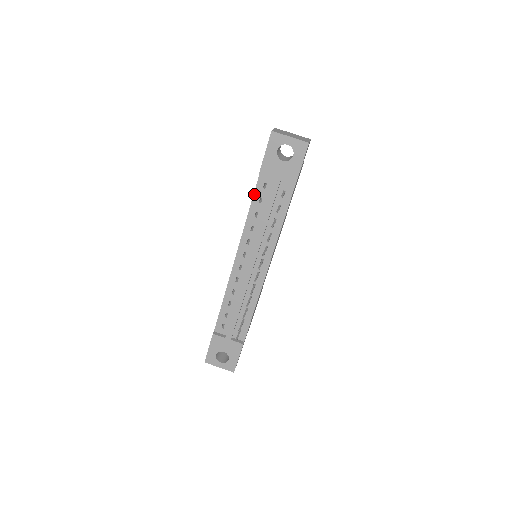
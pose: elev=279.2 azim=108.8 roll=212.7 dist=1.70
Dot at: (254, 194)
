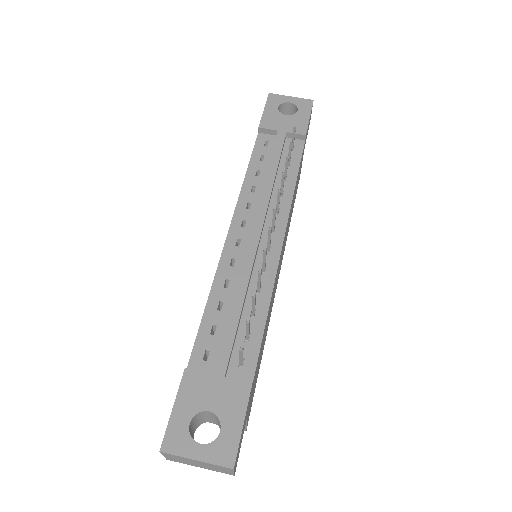
Dot at: (253, 152)
